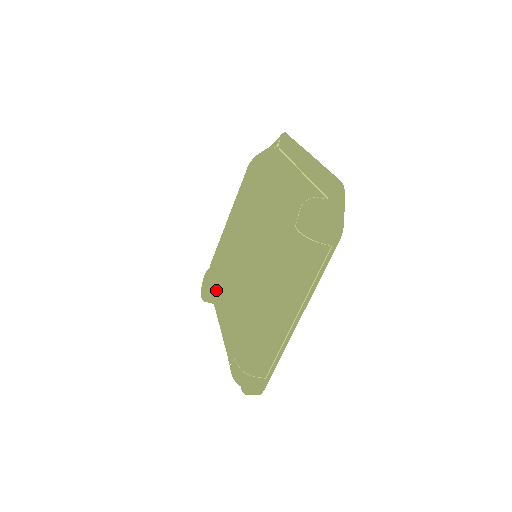
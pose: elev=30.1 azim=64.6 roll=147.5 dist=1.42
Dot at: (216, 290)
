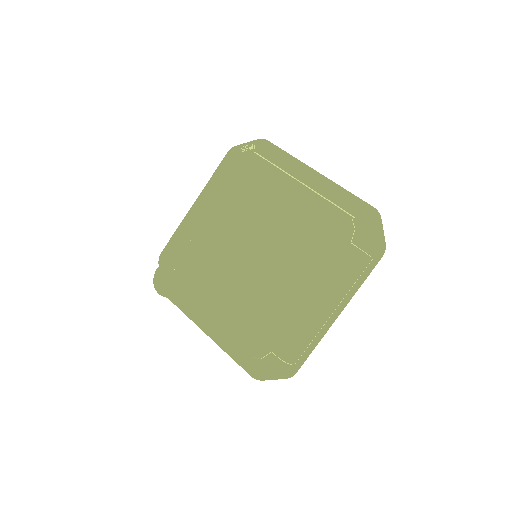
Dot at: (200, 287)
